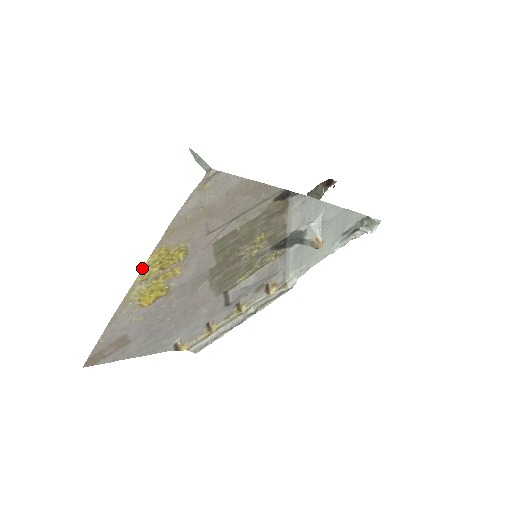
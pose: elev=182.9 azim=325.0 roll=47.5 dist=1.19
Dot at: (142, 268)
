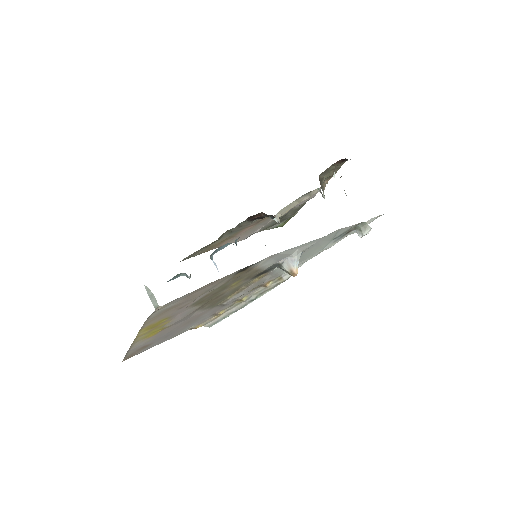
Dot at: occluded
